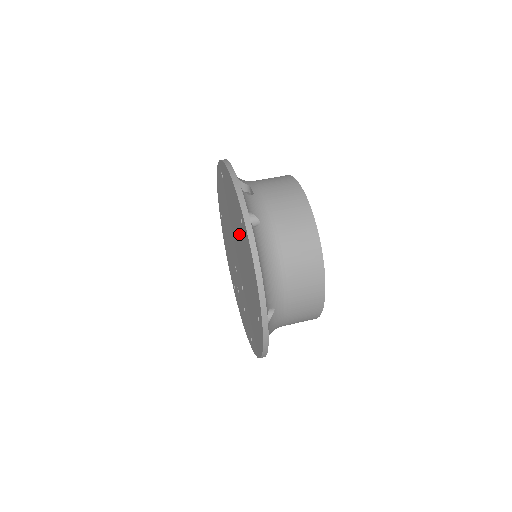
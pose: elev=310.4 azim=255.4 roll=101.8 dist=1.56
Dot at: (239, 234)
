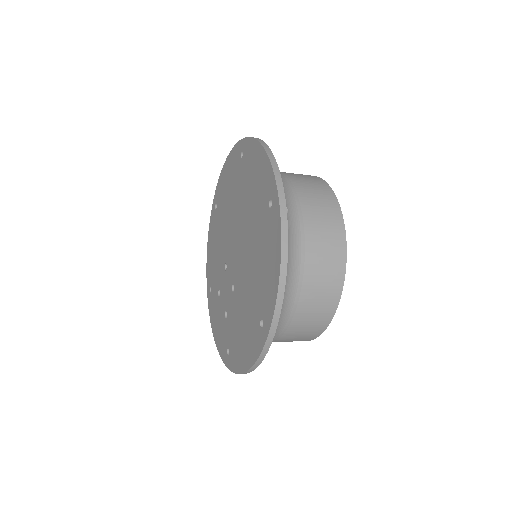
Dot at: (256, 221)
